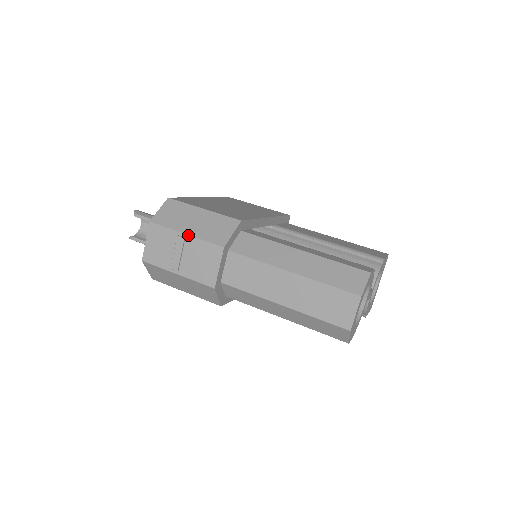
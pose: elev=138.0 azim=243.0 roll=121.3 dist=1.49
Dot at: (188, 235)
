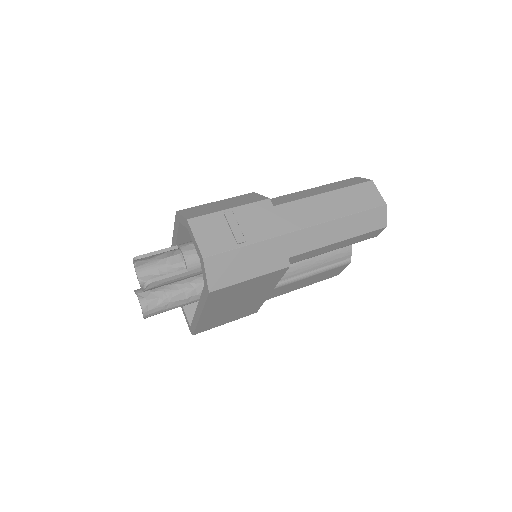
Dot at: (233, 208)
